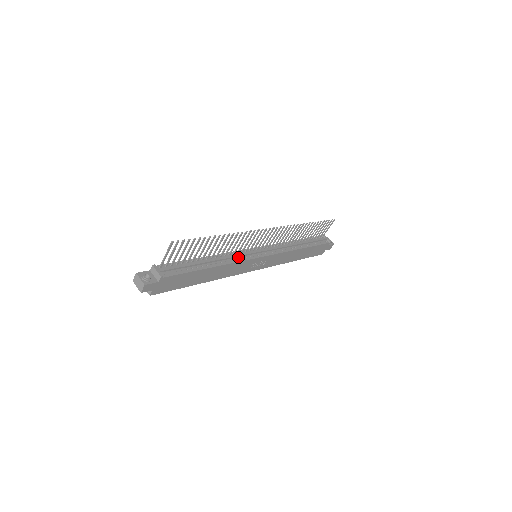
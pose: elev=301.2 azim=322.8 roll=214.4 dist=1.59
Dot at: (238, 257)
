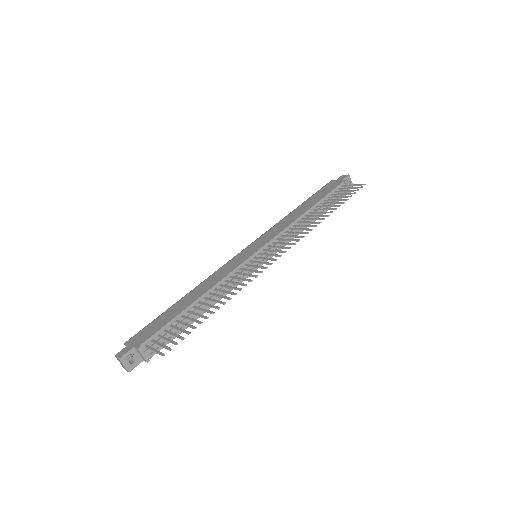
Dot at: (235, 280)
